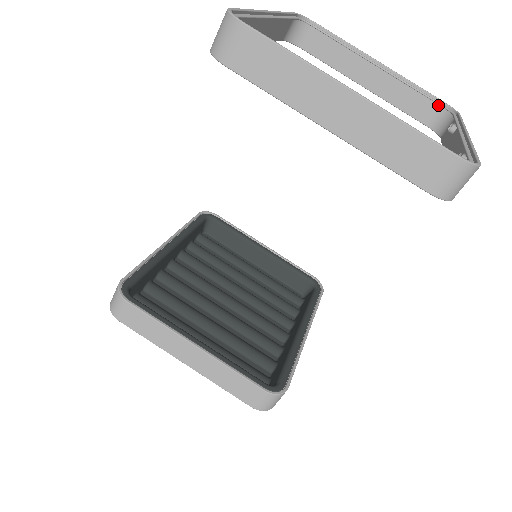
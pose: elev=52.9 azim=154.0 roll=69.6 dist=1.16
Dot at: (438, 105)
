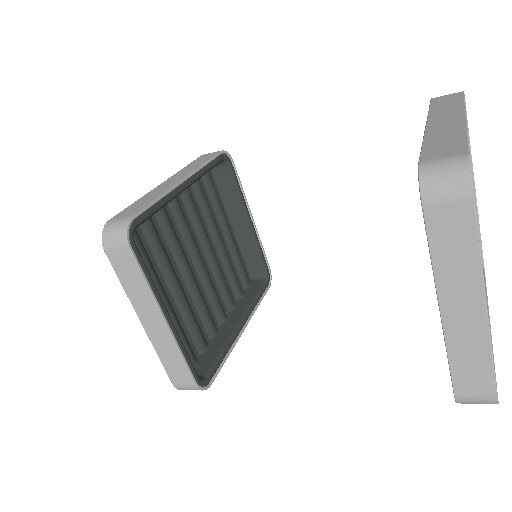
Dot at: occluded
